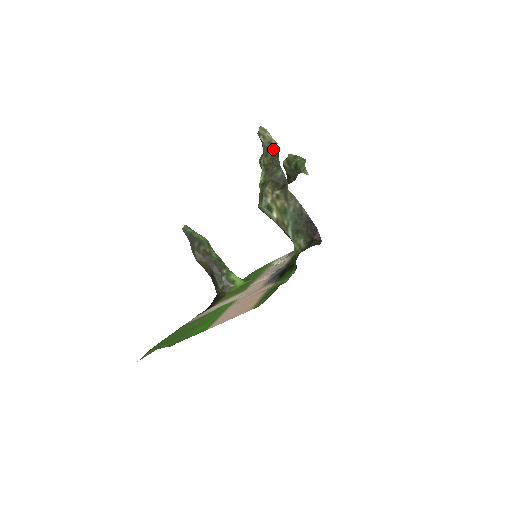
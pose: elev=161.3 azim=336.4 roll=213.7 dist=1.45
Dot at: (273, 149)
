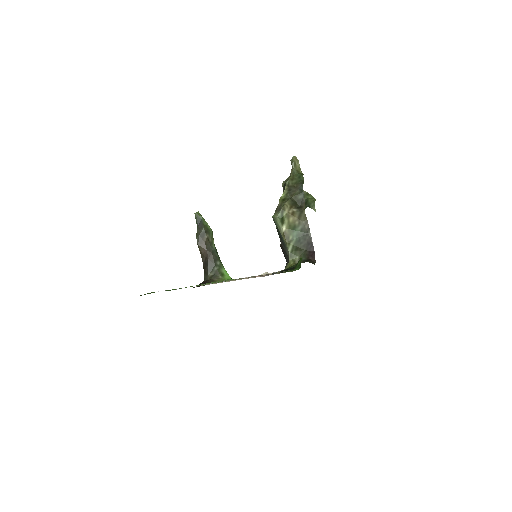
Dot at: (300, 176)
